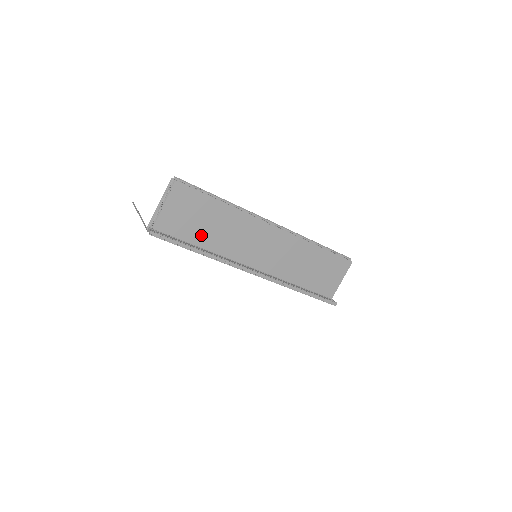
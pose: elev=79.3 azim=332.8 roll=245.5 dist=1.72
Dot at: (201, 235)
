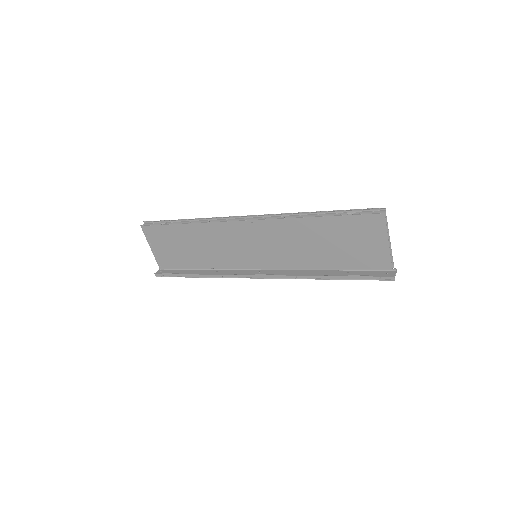
Dot at: (195, 258)
